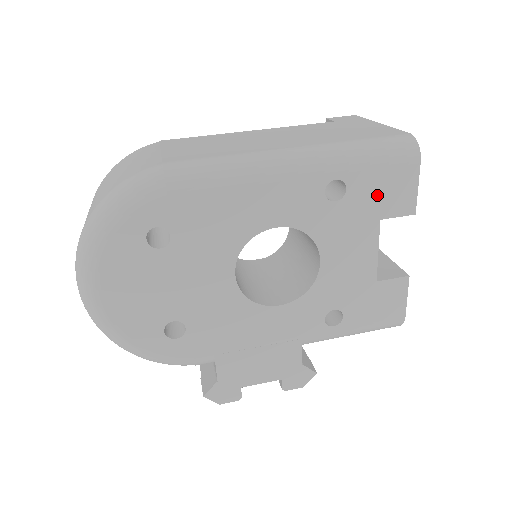
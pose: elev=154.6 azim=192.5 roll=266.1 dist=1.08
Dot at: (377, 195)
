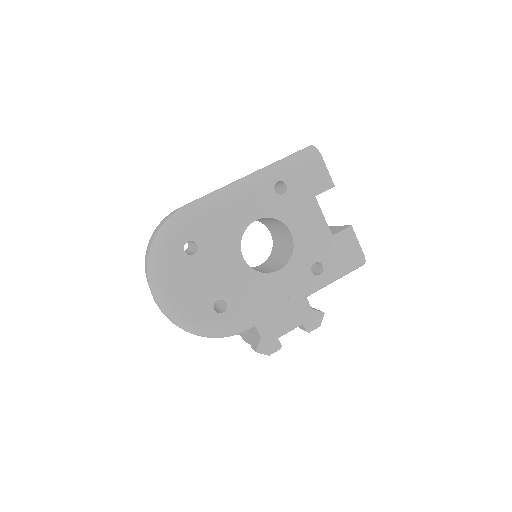
Dot at: (306, 183)
